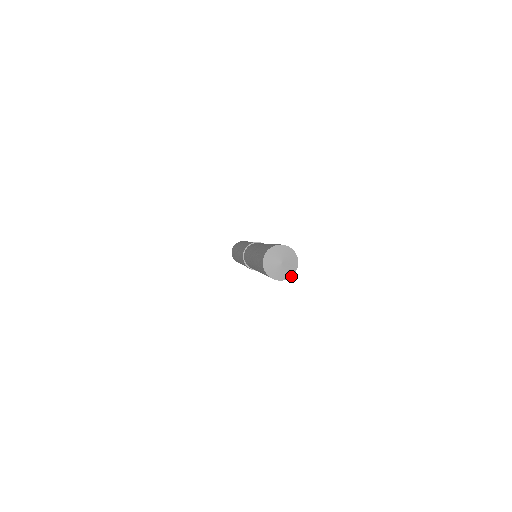
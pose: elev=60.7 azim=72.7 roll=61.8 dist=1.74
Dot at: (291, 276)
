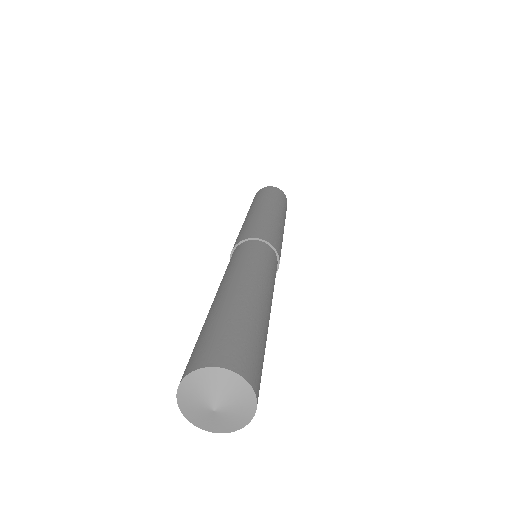
Dot at: (253, 415)
